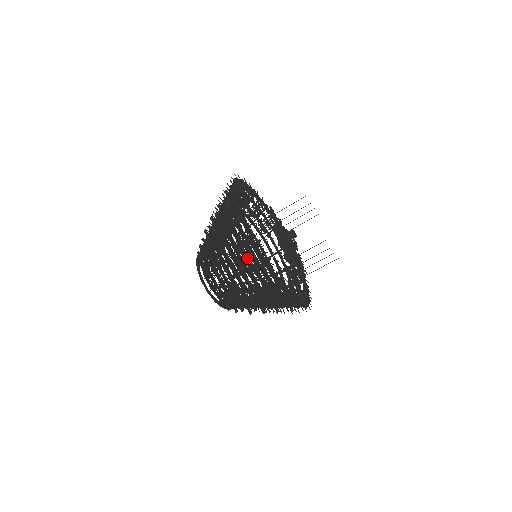
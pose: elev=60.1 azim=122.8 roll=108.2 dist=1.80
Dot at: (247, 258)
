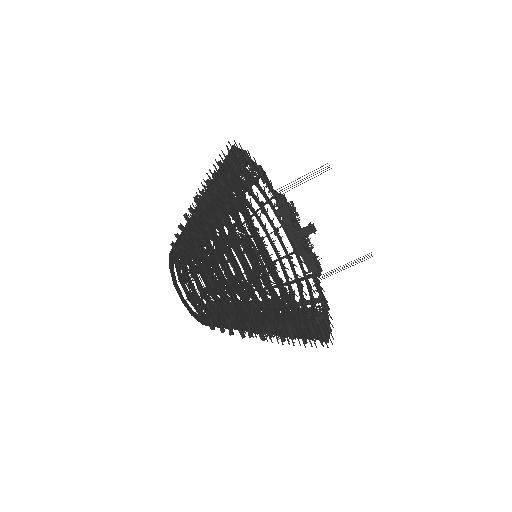
Dot at: (282, 321)
